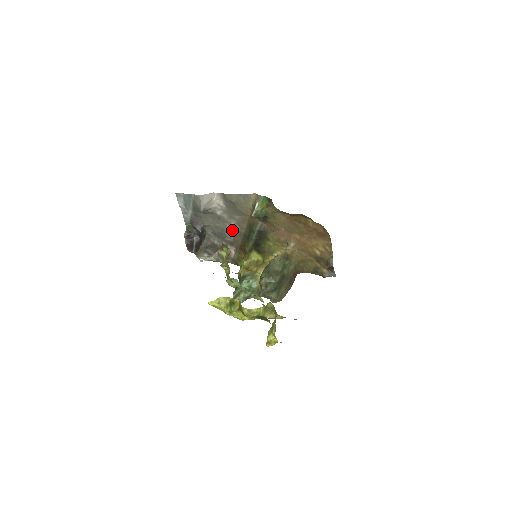
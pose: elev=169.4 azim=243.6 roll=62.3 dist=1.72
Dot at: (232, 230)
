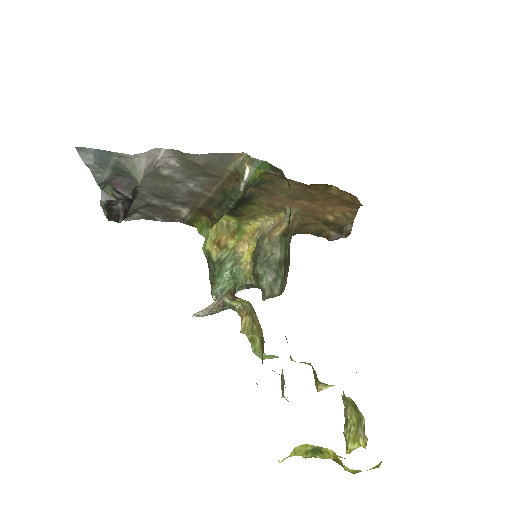
Dot at: (188, 191)
